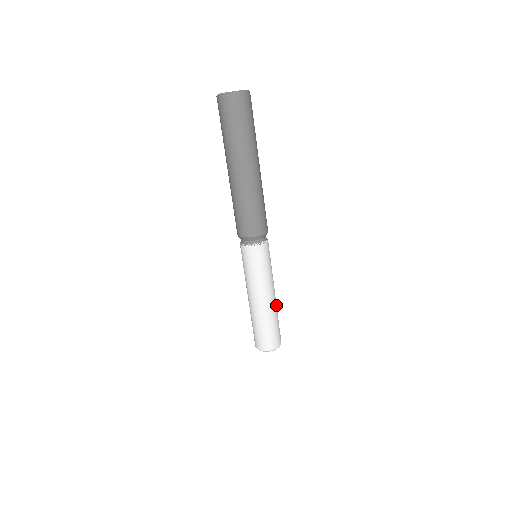
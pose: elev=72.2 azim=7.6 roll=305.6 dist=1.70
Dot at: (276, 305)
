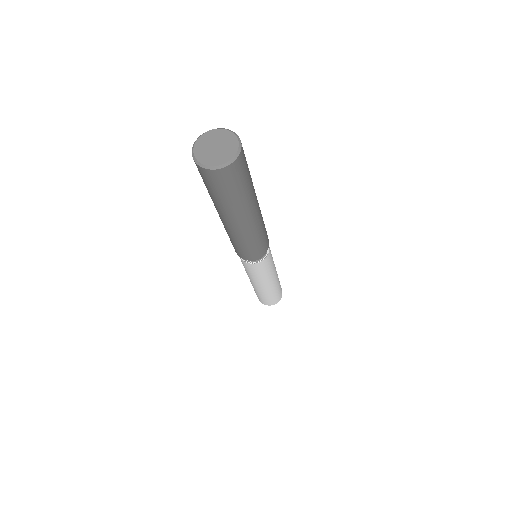
Dot at: occluded
